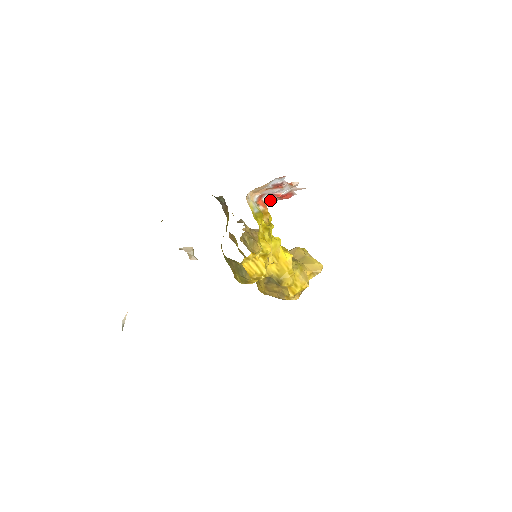
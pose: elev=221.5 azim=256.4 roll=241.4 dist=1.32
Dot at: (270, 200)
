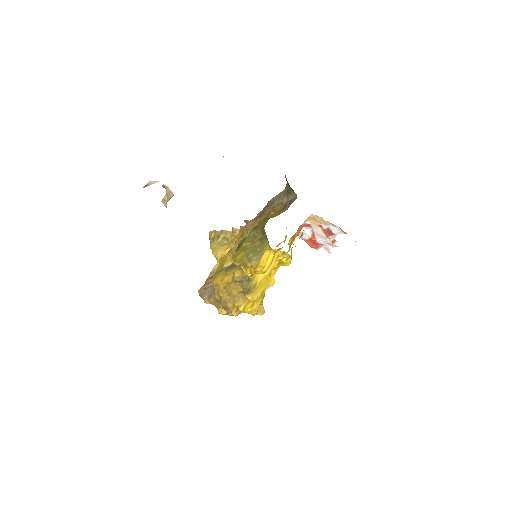
Dot at: (303, 234)
